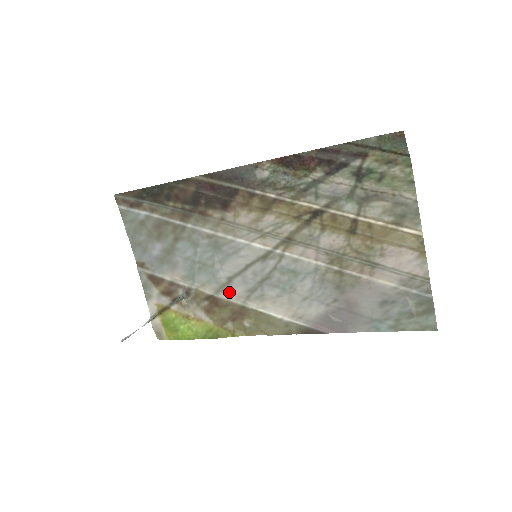
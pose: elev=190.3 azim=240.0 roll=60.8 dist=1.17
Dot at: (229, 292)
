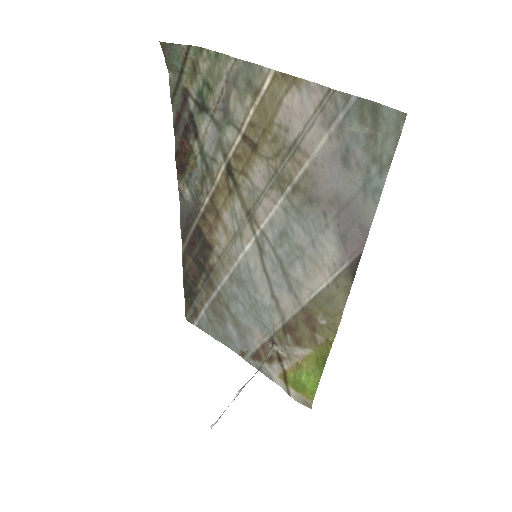
Dot at: (286, 308)
